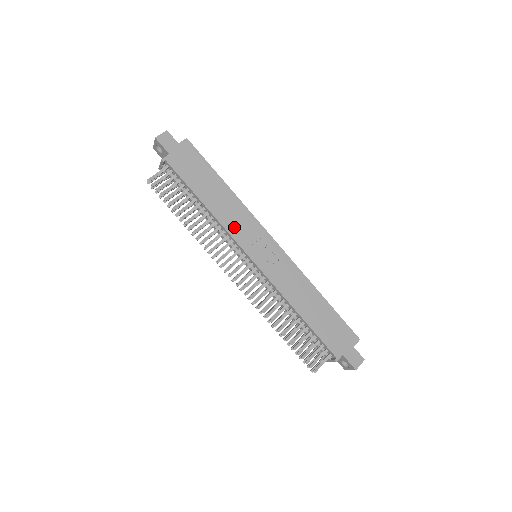
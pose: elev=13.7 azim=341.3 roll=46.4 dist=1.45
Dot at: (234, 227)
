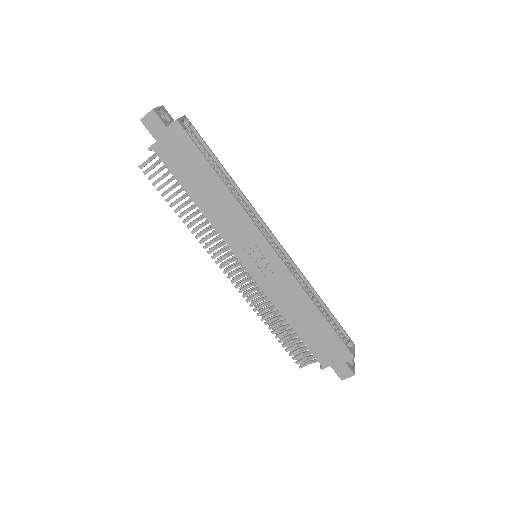
Dot at: (227, 231)
